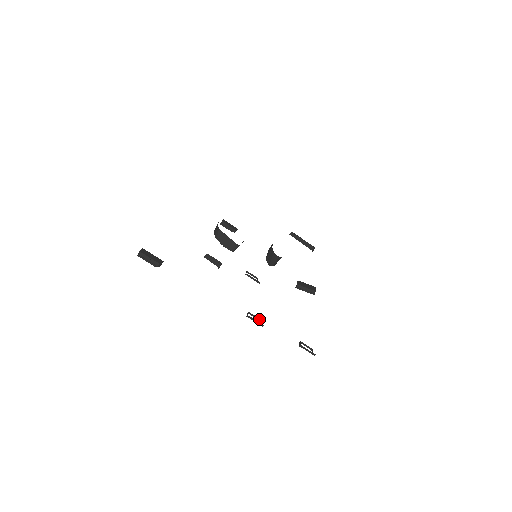
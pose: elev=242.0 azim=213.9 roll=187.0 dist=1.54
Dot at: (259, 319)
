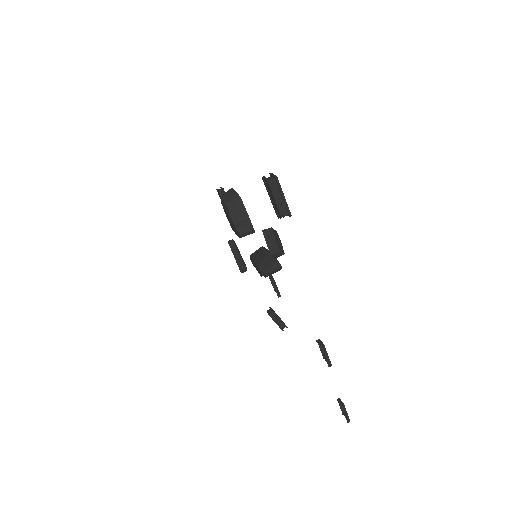
Dot at: occluded
